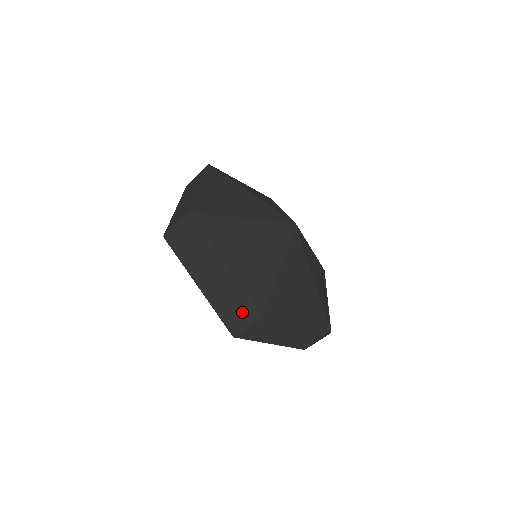
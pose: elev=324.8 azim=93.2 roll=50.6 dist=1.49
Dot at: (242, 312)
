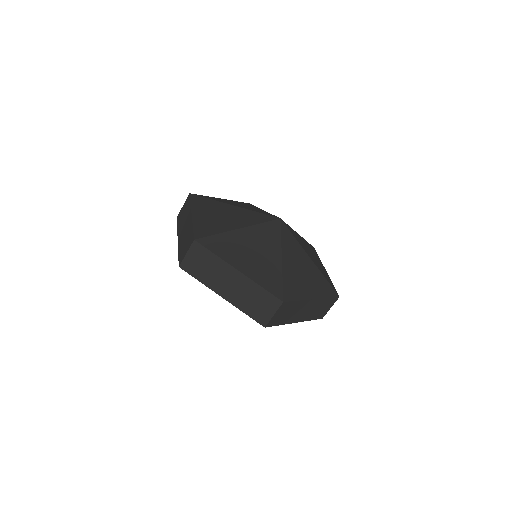
Dot at: (265, 305)
